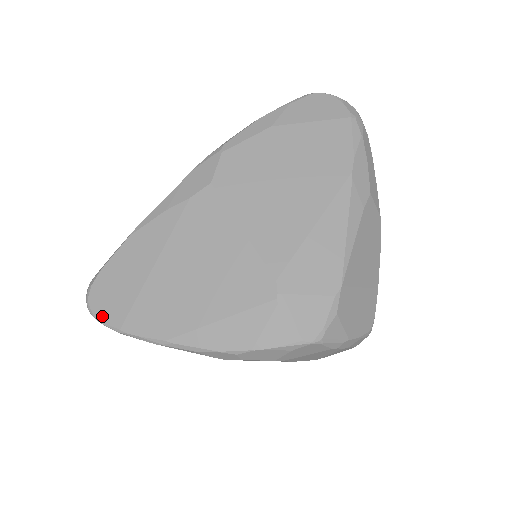
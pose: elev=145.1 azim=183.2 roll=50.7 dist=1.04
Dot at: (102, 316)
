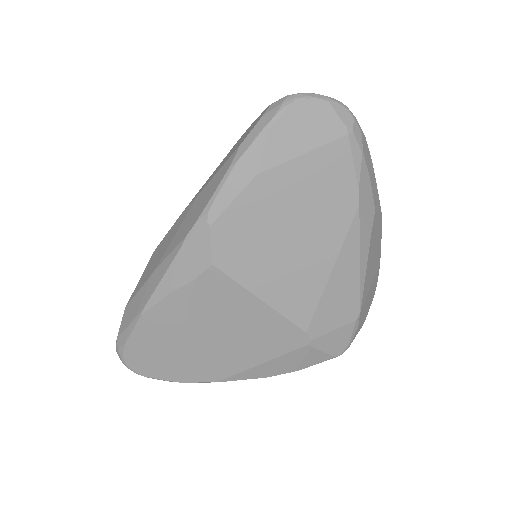
Dot at: (148, 375)
